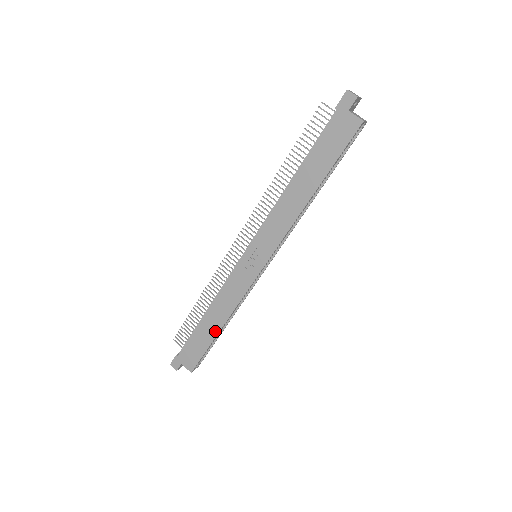
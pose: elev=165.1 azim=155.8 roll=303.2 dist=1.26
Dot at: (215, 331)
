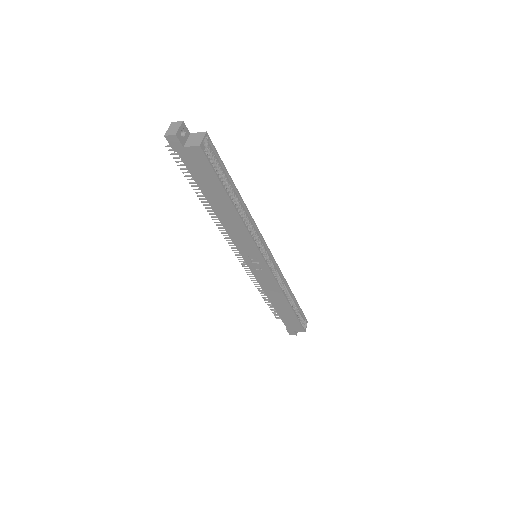
Dot at: (288, 308)
